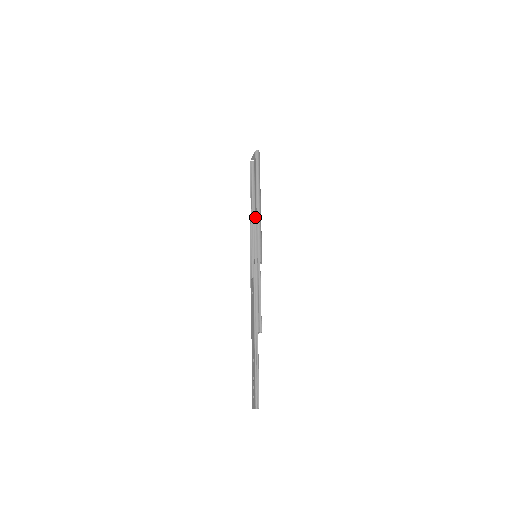
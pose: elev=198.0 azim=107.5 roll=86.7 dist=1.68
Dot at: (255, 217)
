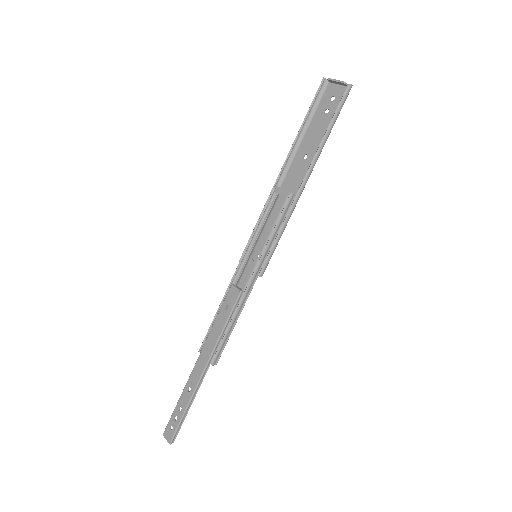
Dot at: (288, 205)
